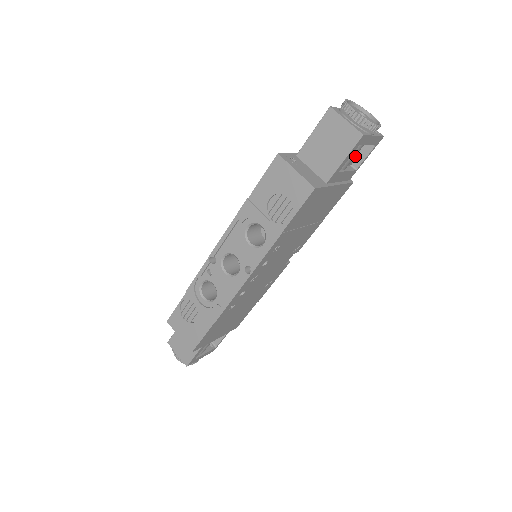
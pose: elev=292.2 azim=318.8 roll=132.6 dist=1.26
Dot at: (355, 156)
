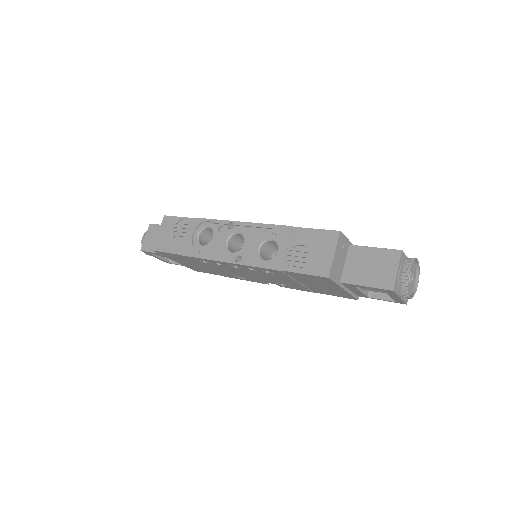
Dot at: occluded
